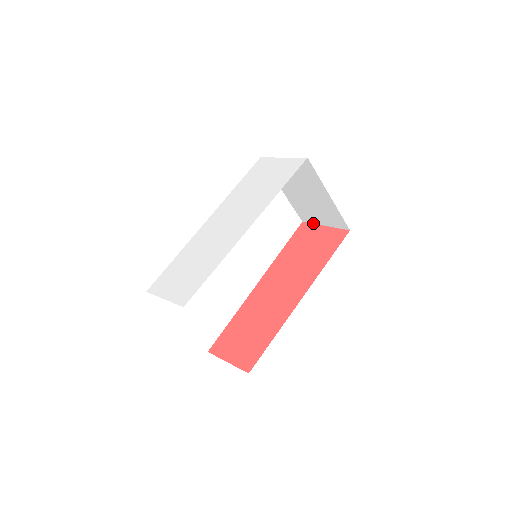
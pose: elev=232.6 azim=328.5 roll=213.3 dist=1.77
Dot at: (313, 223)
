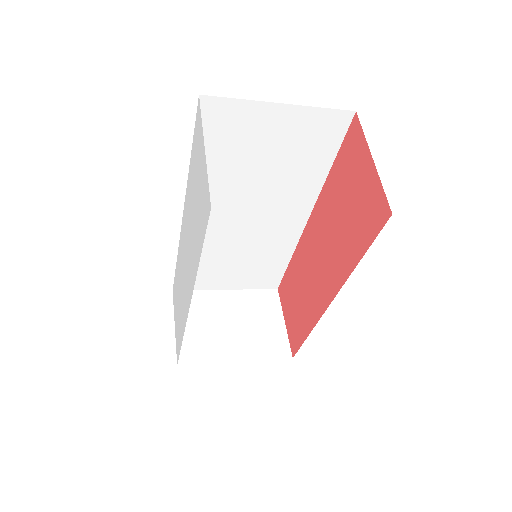
Dot at: (363, 134)
